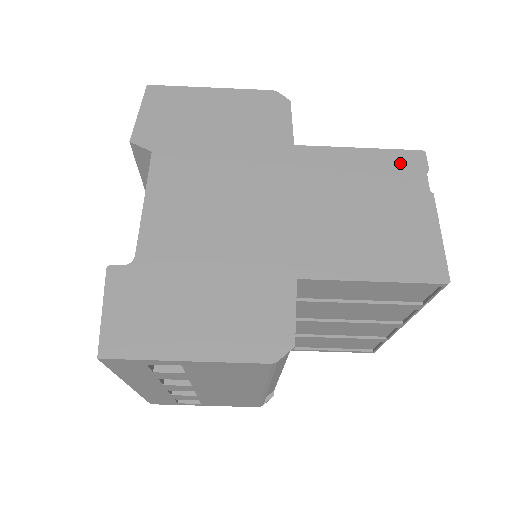
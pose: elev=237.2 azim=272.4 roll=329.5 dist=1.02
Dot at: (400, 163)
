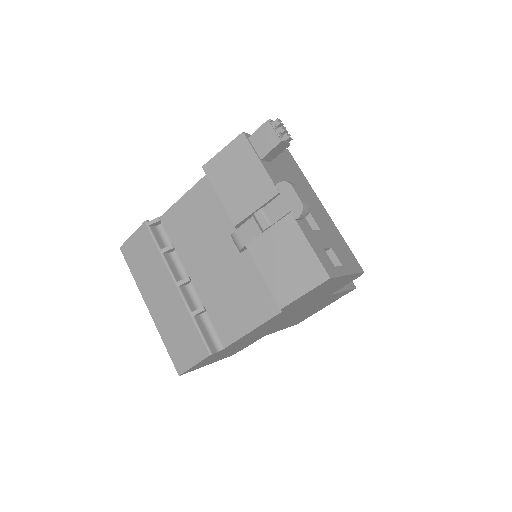
Dot at: occluded
